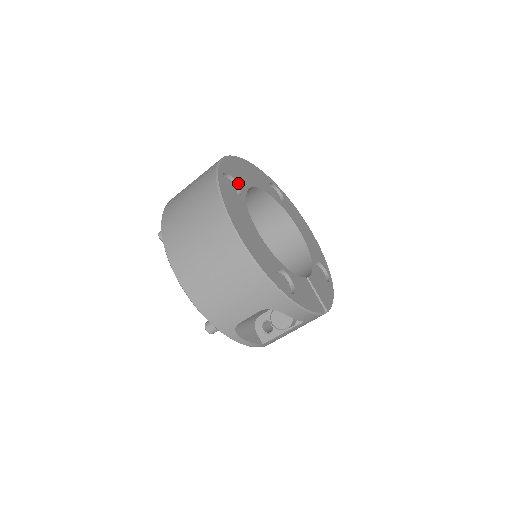
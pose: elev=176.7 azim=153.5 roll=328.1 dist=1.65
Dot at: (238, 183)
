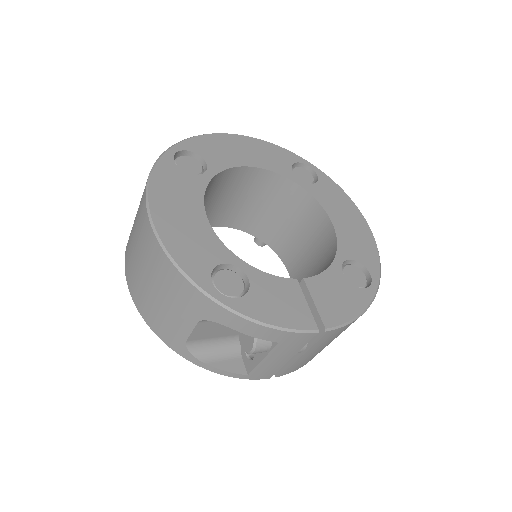
Dot at: (208, 162)
